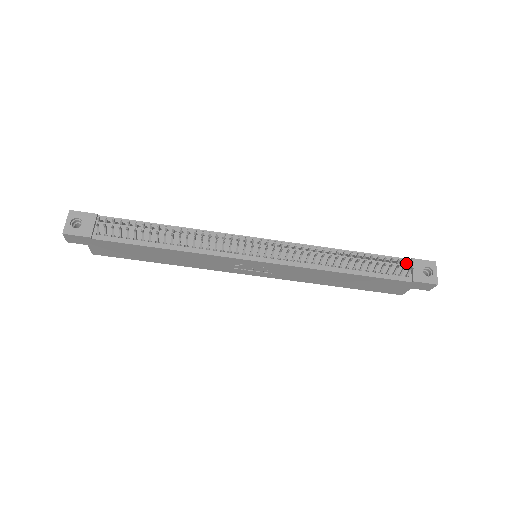
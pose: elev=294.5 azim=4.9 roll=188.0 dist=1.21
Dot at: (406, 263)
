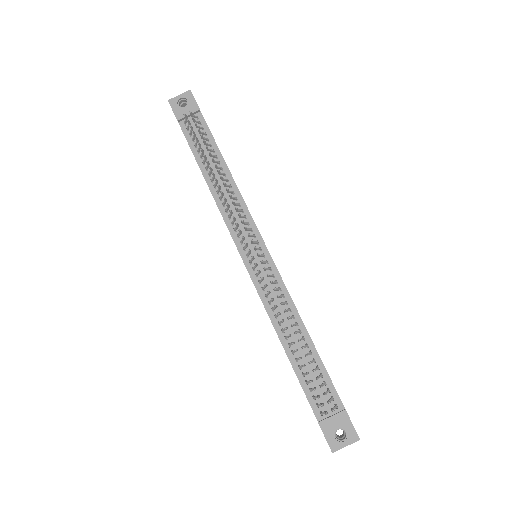
Dot at: (335, 405)
